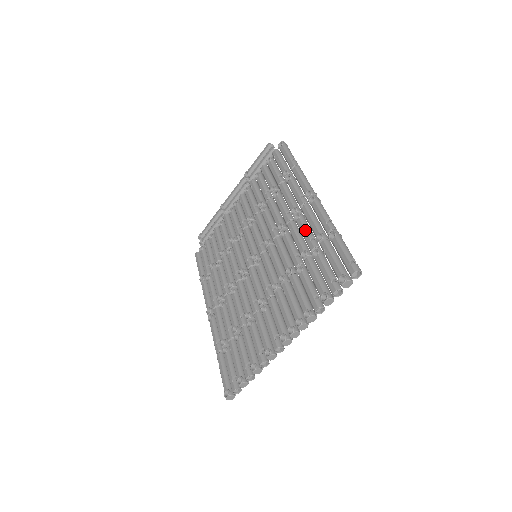
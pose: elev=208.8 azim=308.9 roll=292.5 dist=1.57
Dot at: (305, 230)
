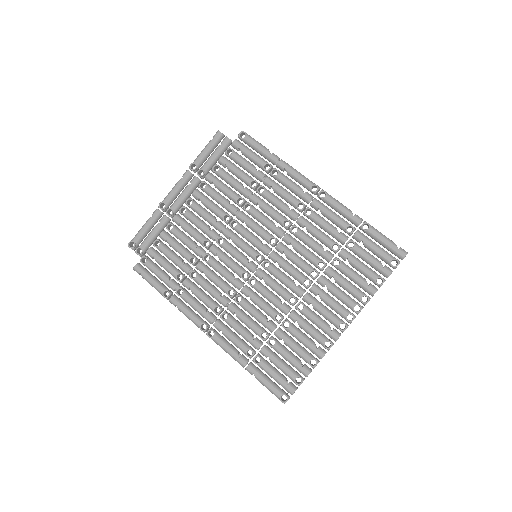
Dot at: (327, 224)
